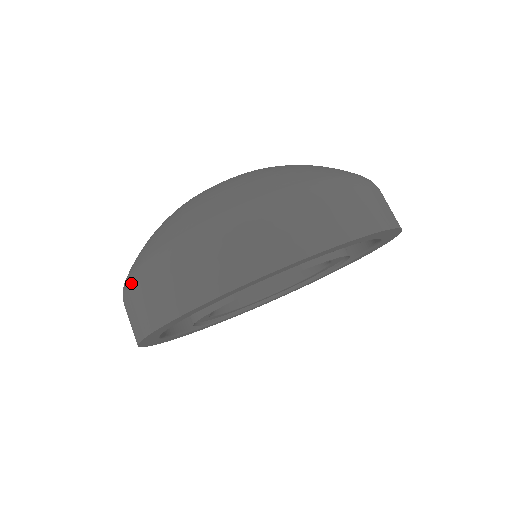
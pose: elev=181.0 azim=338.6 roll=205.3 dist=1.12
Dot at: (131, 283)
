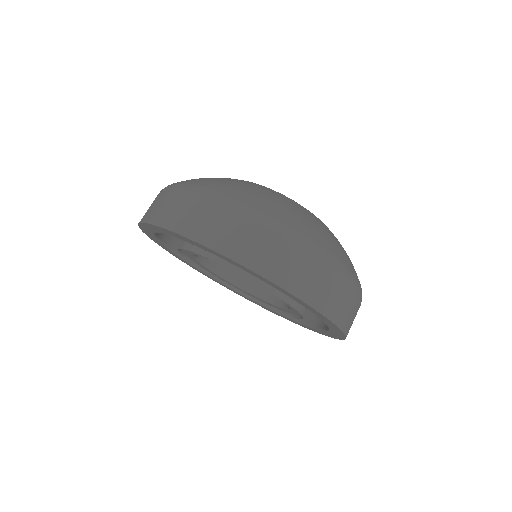
Dot at: (205, 196)
